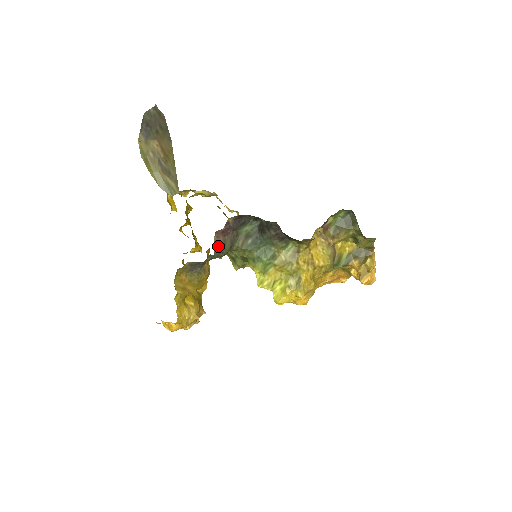
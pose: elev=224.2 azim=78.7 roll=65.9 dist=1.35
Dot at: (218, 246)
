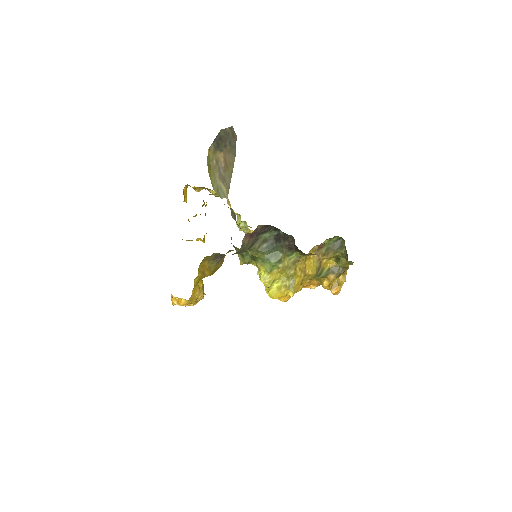
Dot at: (243, 245)
